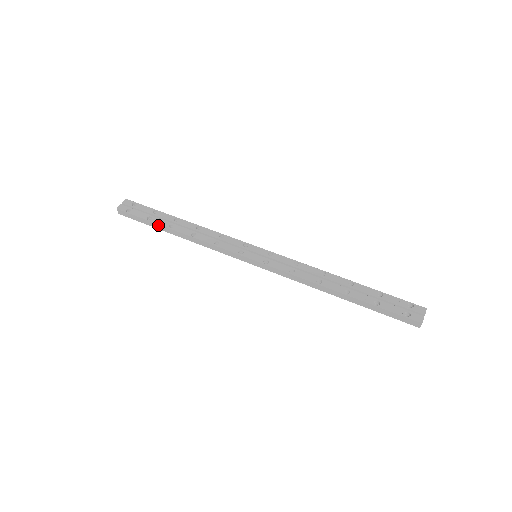
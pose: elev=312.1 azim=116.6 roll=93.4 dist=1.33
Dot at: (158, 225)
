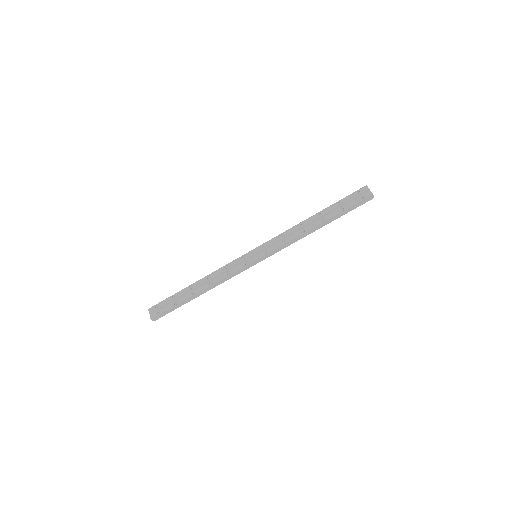
Dot at: (185, 301)
